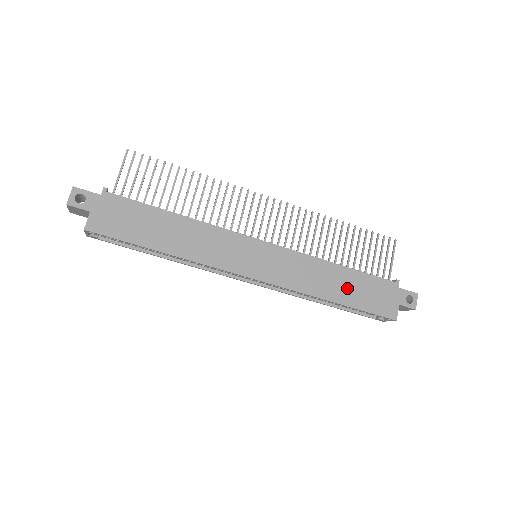
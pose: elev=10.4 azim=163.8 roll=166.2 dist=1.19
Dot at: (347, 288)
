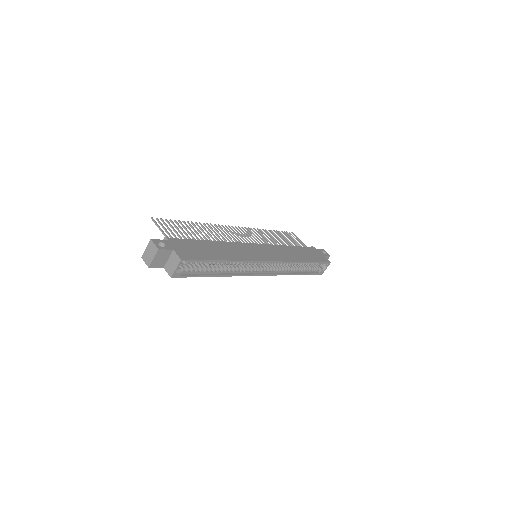
Dot at: (303, 254)
